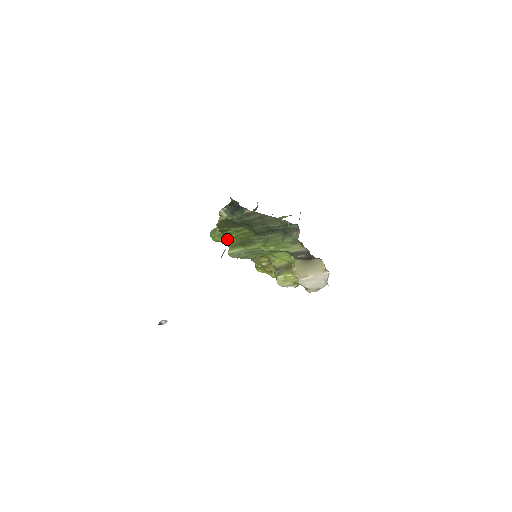
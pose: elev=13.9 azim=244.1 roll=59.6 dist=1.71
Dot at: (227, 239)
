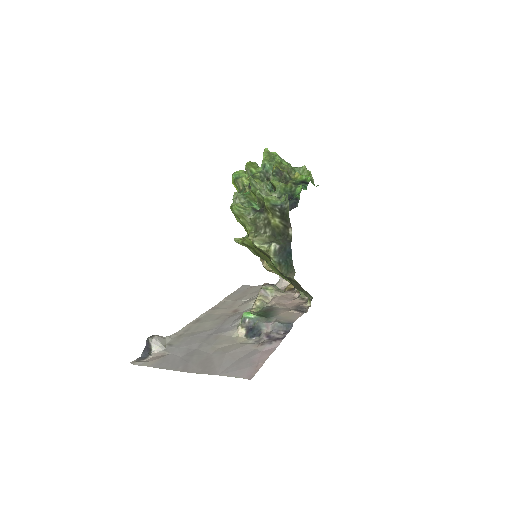
Dot at: (248, 240)
